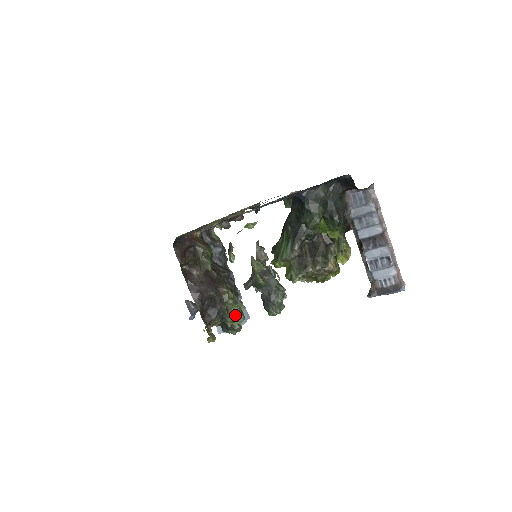
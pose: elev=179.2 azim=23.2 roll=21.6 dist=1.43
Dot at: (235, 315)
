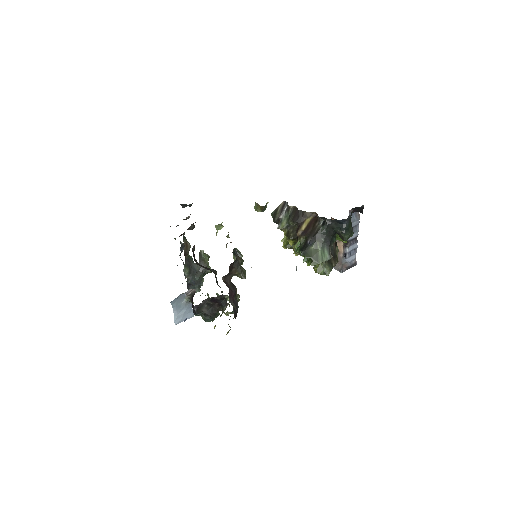
Dot at: (229, 306)
